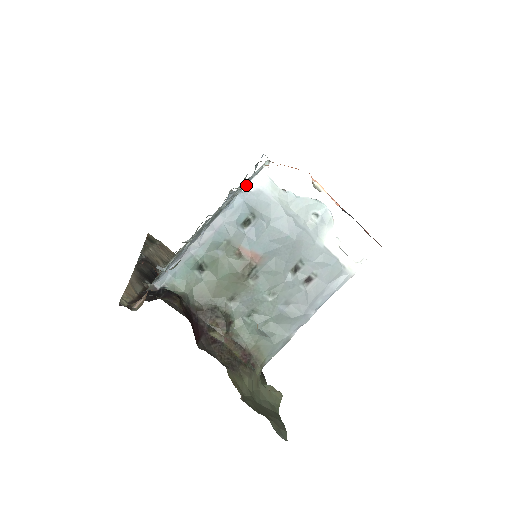
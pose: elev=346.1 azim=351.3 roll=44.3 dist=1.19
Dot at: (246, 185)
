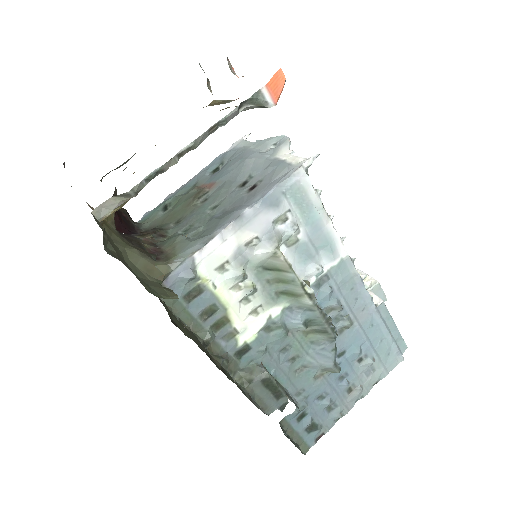
Dot at: (226, 151)
